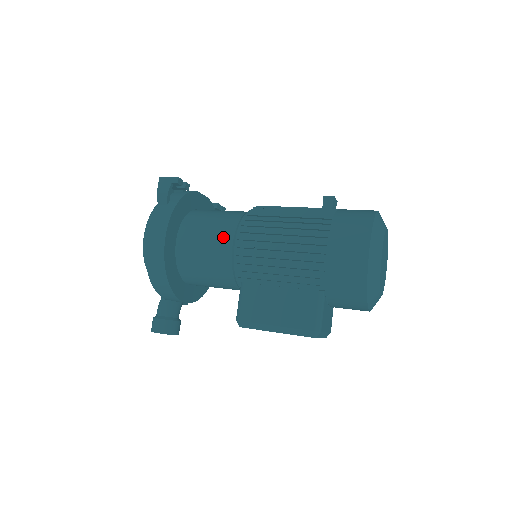
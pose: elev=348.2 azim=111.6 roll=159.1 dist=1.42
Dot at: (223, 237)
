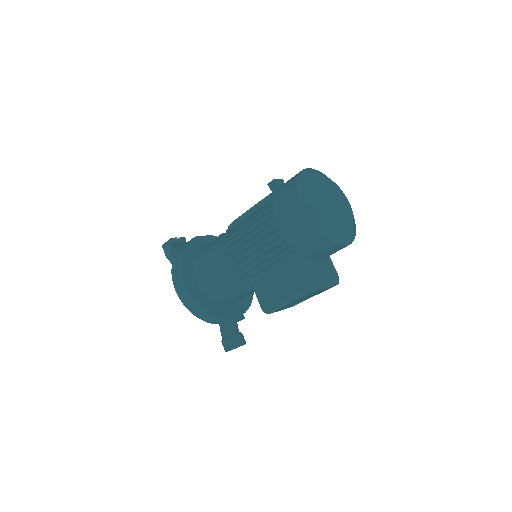
Dot at: (219, 259)
